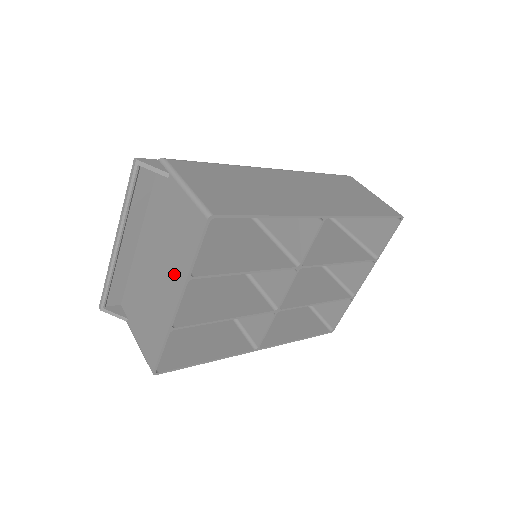
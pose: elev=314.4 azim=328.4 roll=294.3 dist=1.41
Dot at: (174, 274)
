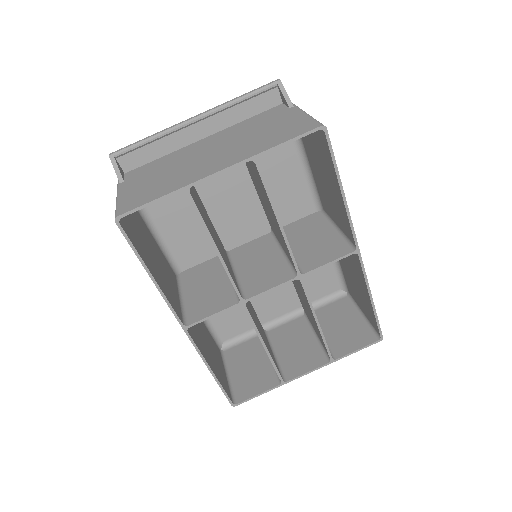
Dot at: (238, 153)
